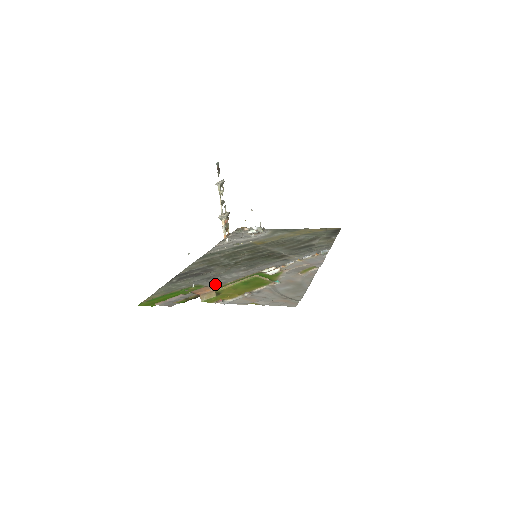
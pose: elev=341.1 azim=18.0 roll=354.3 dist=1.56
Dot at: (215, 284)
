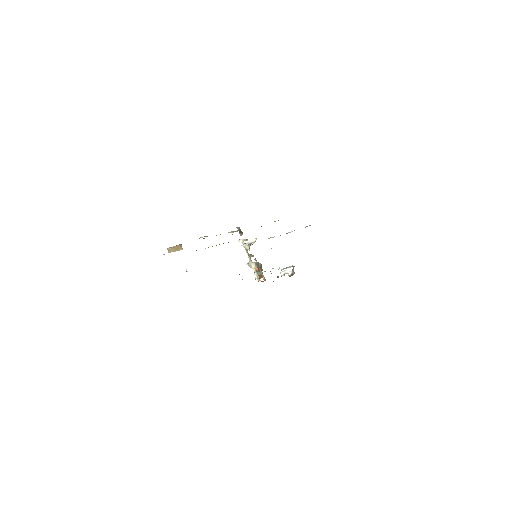
Dot at: occluded
